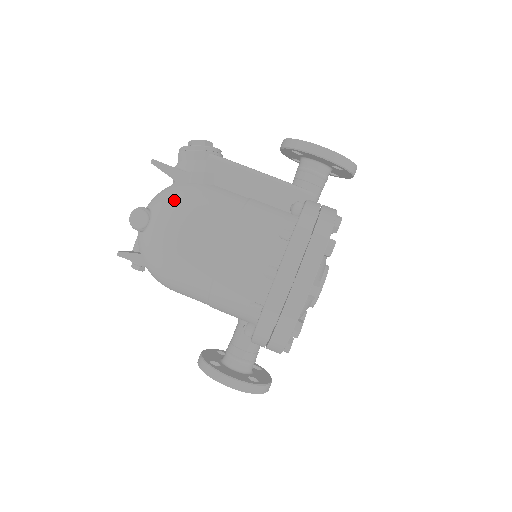
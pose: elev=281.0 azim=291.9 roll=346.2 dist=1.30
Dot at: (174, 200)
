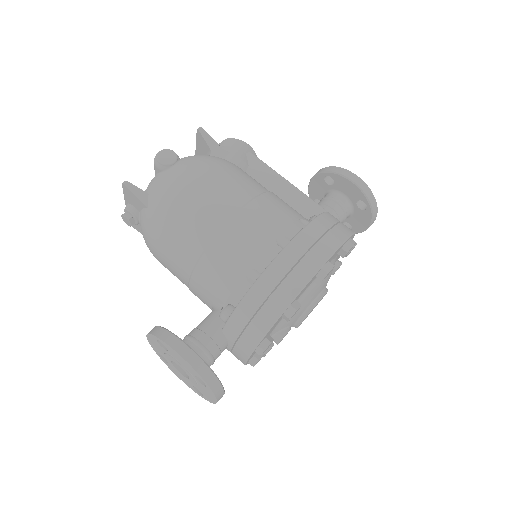
Dot at: (209, 157)
